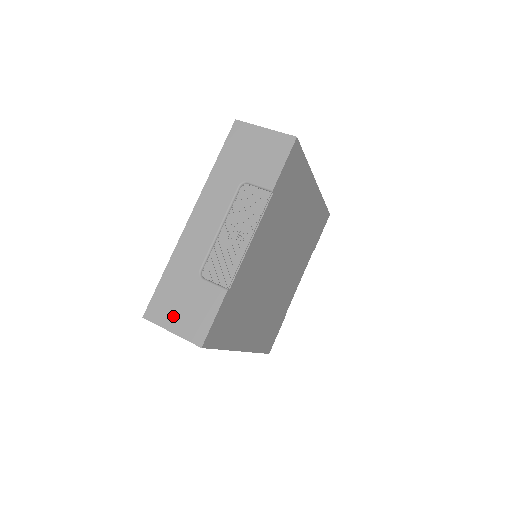
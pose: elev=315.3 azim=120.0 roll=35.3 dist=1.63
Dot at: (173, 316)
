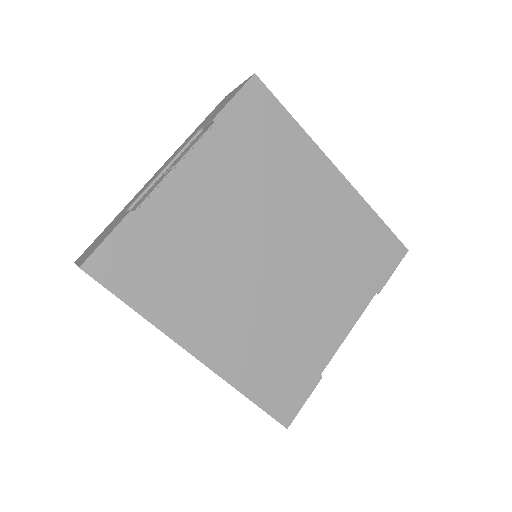
Dot at: (88, 251)
